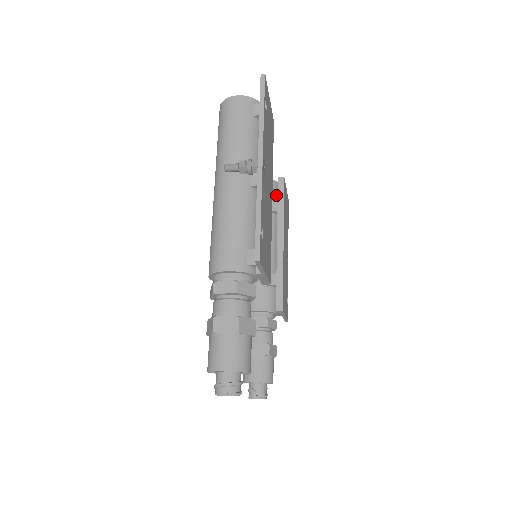
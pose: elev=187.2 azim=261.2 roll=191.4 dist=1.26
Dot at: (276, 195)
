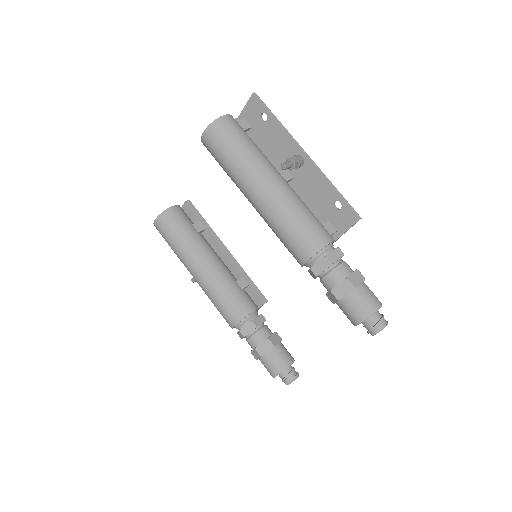
Dot at: (189, 218)
